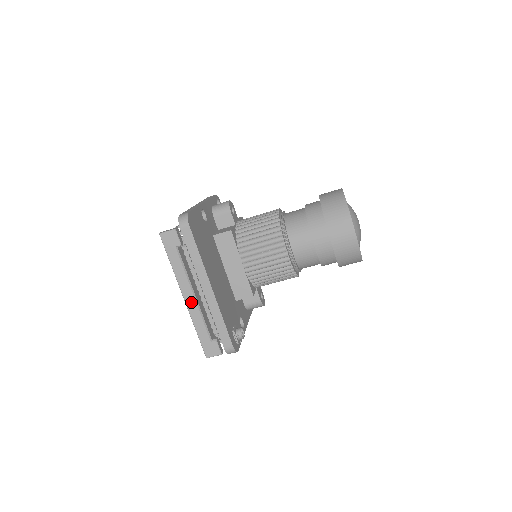
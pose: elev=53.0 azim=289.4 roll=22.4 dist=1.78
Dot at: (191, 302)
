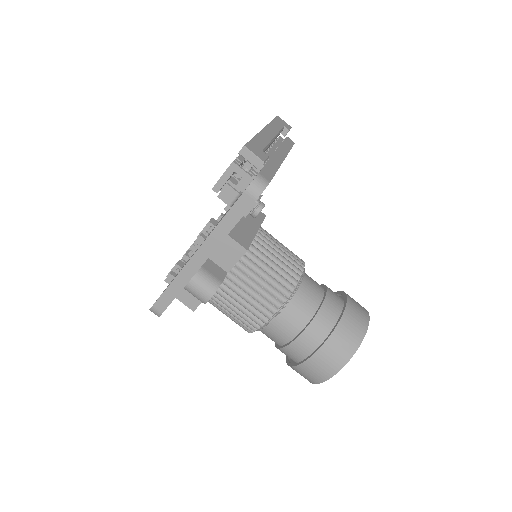
Dot at: (268, 134)
